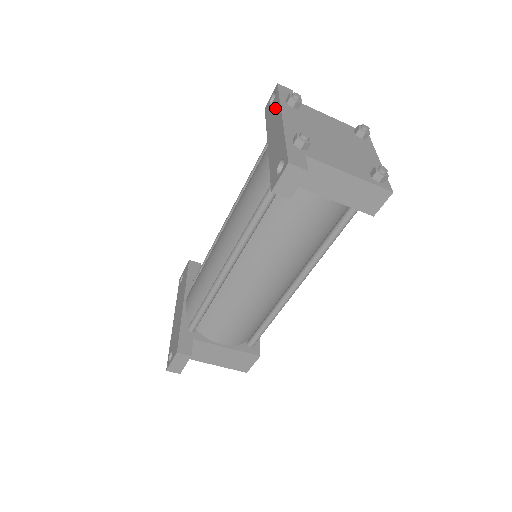
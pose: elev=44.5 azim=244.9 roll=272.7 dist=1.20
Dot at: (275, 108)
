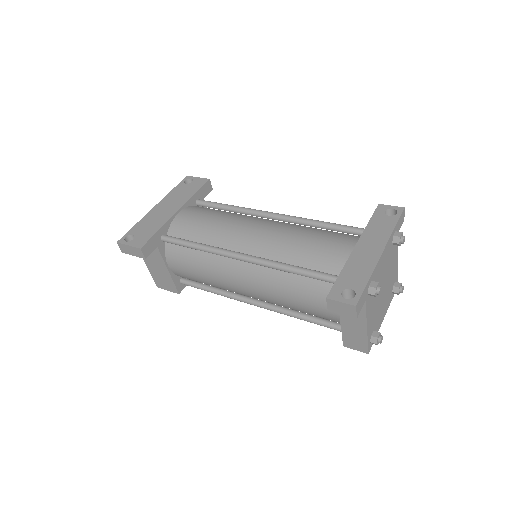
Dot at: (385, 228)
